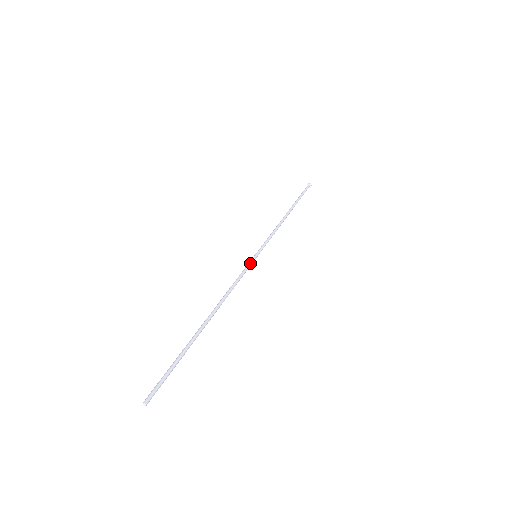
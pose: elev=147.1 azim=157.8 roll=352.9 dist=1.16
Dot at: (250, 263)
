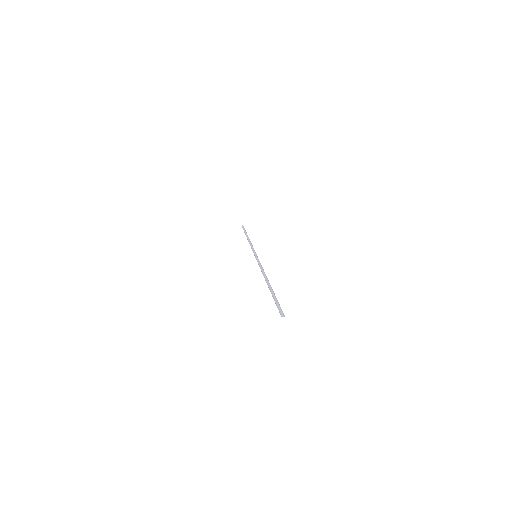
Dot at: occluded
